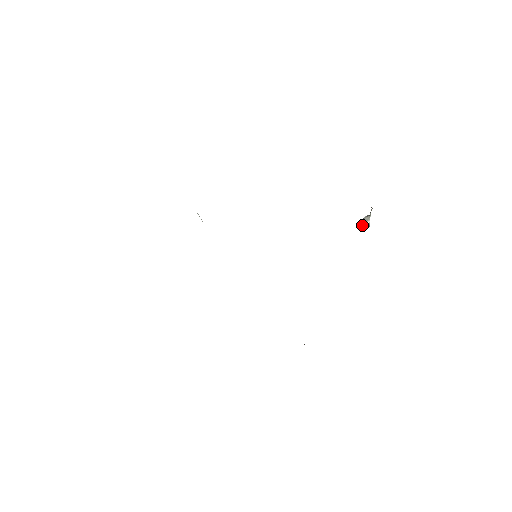
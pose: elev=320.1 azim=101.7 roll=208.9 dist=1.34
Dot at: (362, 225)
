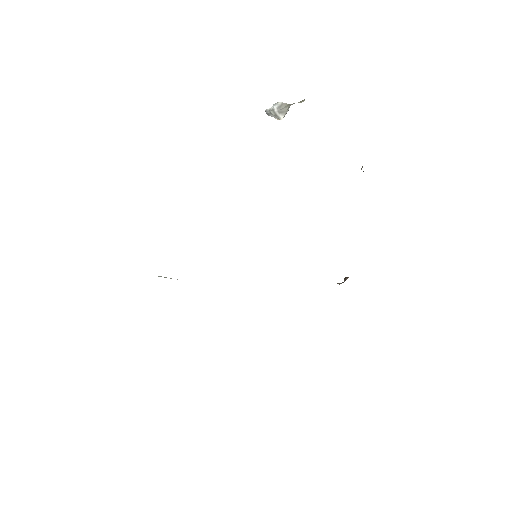
Dot at: (278, 116)
